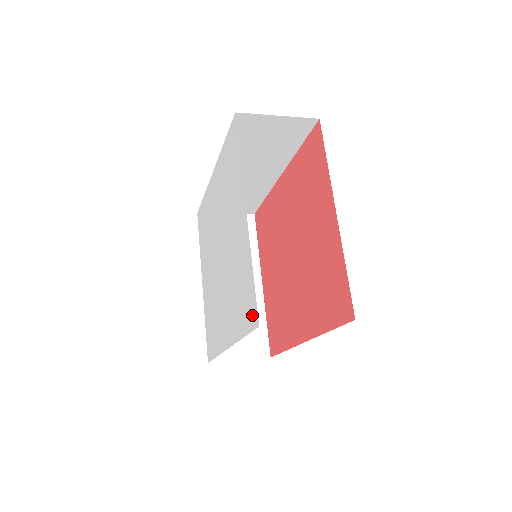
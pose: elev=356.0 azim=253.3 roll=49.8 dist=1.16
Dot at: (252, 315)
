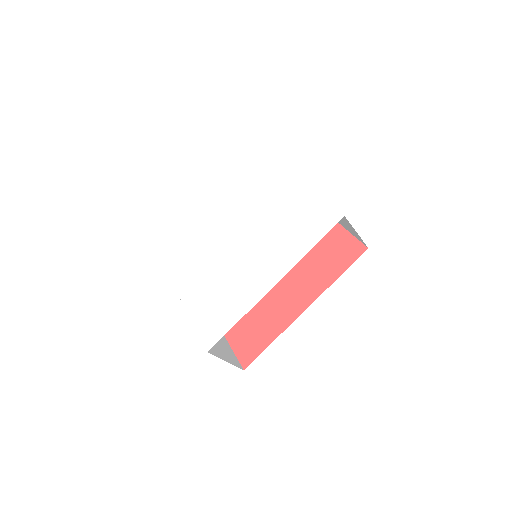
Dot at: (330, 220)
